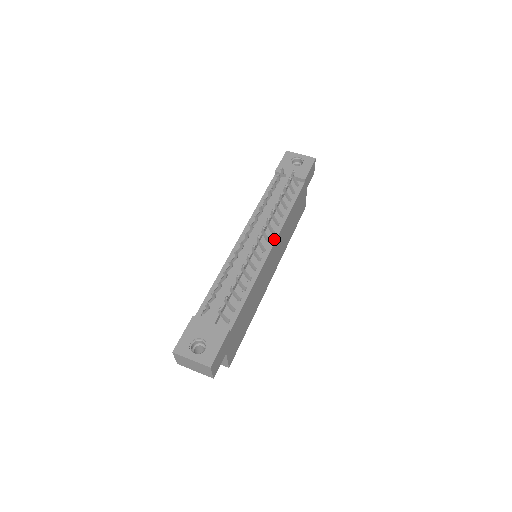
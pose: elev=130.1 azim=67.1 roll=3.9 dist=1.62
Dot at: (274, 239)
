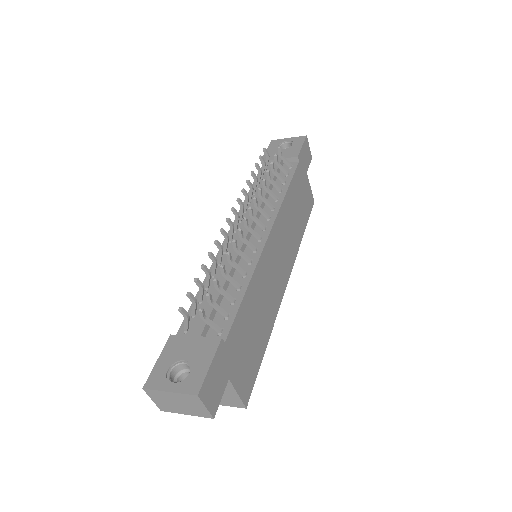
Dot at: (270, 224)
